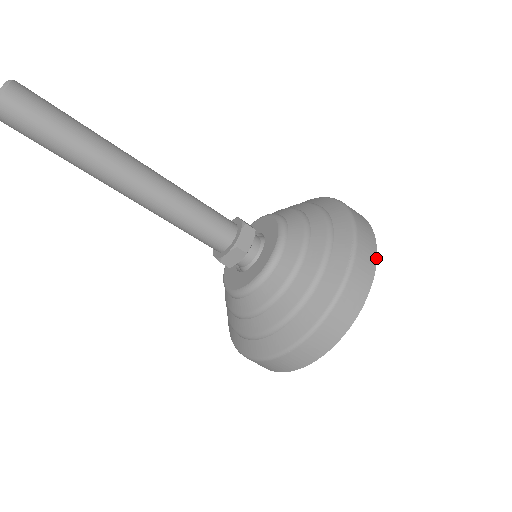
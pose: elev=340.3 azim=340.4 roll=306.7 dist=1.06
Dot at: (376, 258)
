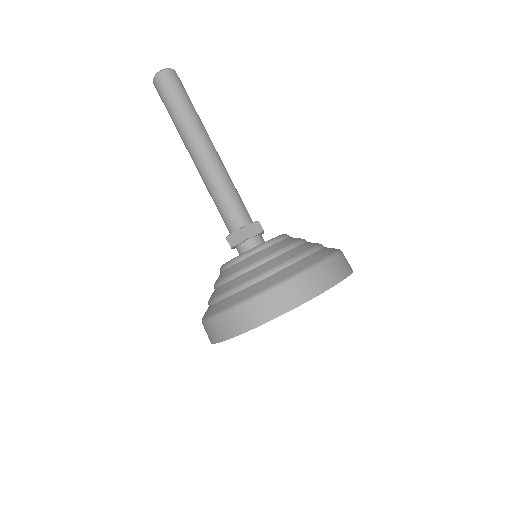
Dot at: (337, 283)
